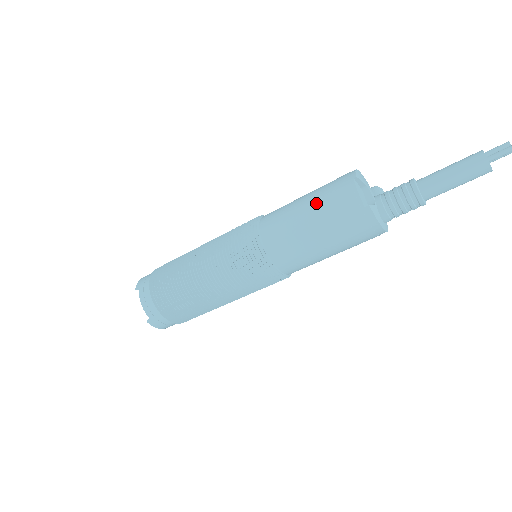
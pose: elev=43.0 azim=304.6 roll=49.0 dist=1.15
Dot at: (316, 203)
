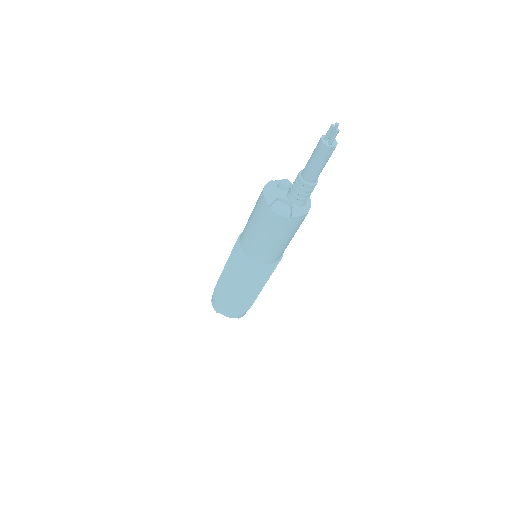
Dot at: (263, 231)
